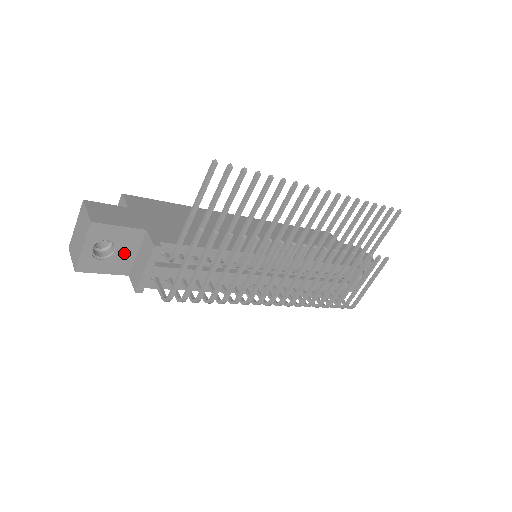
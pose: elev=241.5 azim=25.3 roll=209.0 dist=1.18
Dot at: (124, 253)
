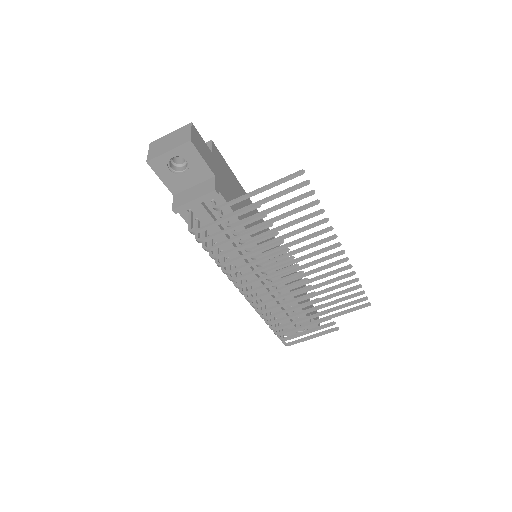
Dot at: (187, 178)
